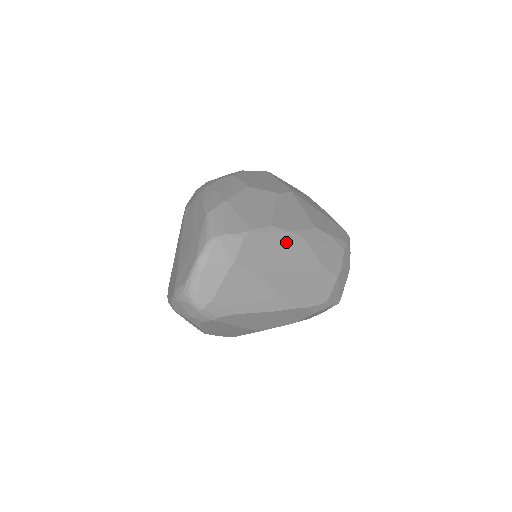
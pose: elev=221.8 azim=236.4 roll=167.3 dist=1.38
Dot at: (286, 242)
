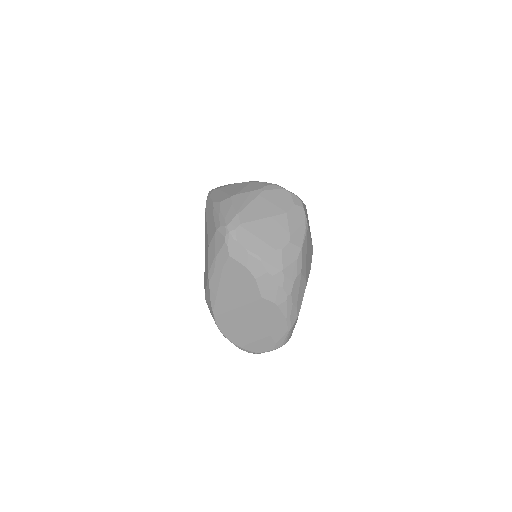
Dot at: occluded
